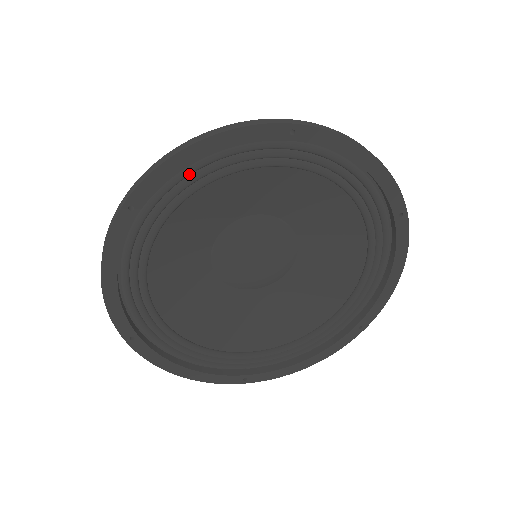
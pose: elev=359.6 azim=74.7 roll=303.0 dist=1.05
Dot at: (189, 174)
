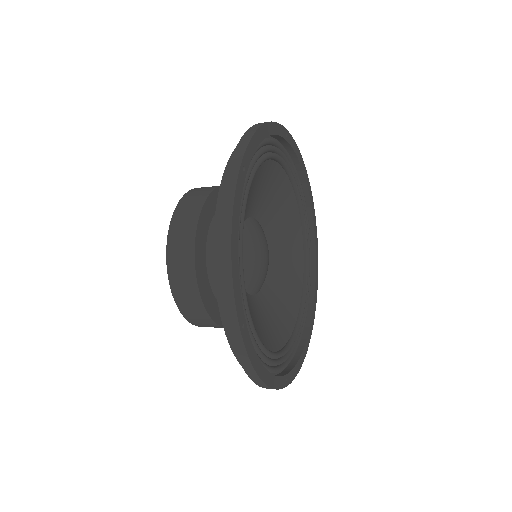
Dot at: (256, 152)
